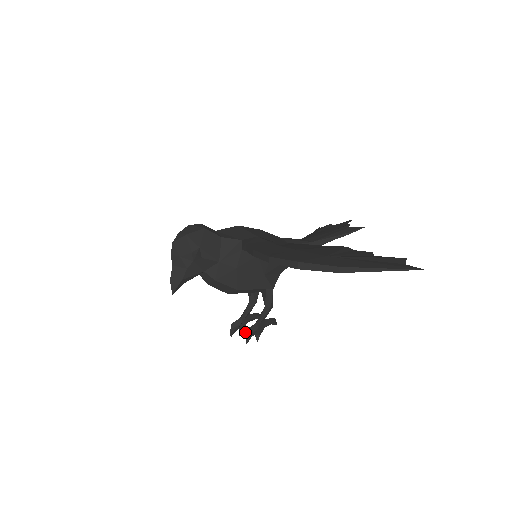
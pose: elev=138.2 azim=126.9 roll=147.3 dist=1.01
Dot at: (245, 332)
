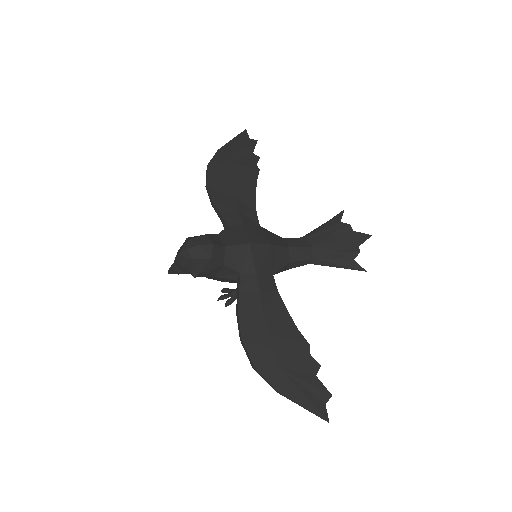
Dot at: (221, 290)
